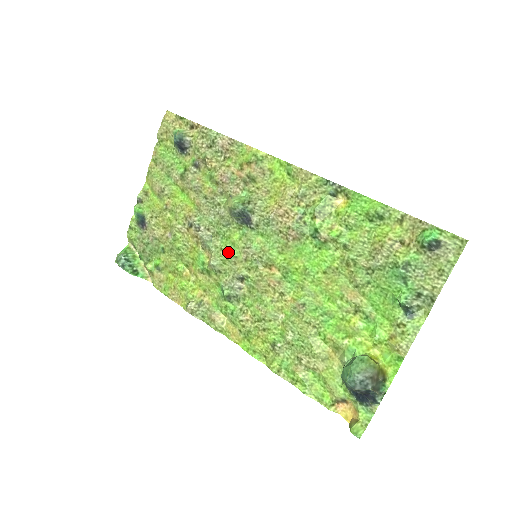
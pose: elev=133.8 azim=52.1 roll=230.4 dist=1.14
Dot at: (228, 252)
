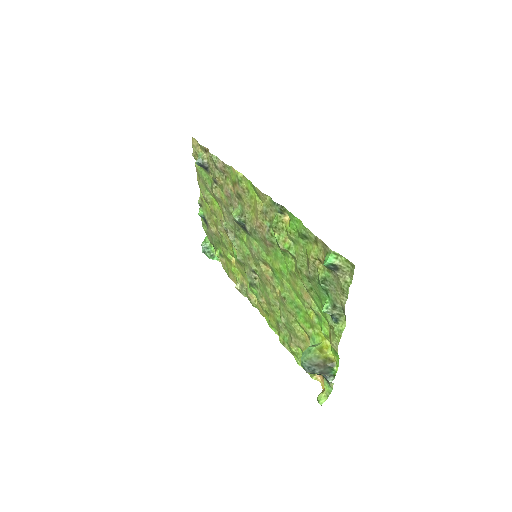
Dot at: (244, 250)
